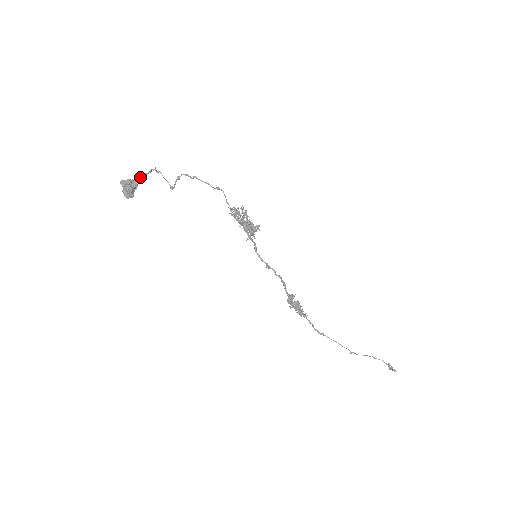
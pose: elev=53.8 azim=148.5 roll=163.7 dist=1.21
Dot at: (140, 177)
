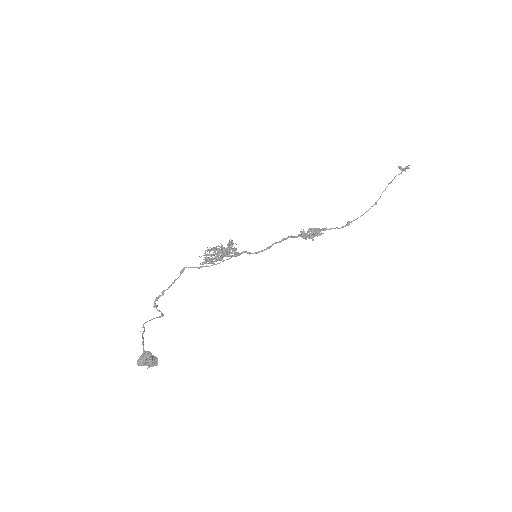
Dot at: (143, 347)
